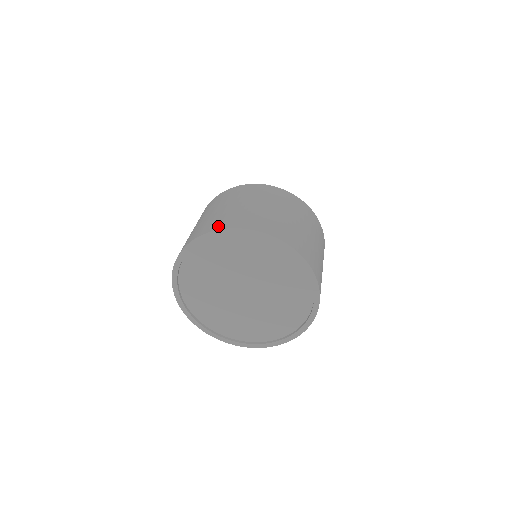
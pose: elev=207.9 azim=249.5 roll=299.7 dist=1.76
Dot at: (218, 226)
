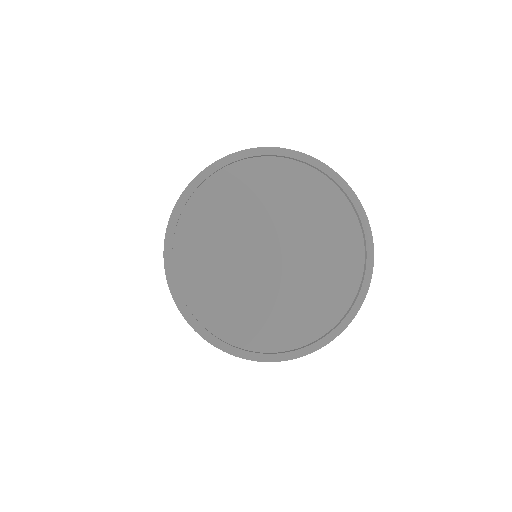
Dot at: occluded
